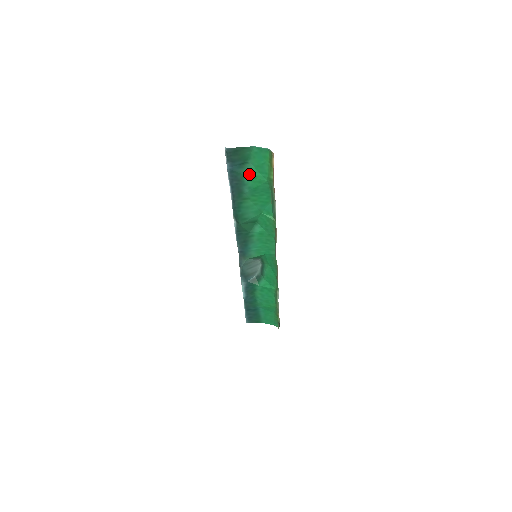
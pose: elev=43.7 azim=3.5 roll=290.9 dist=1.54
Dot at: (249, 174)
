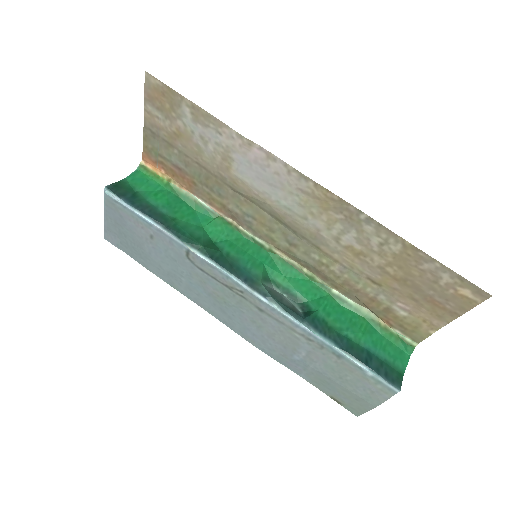
Dot at: (148, 197)
